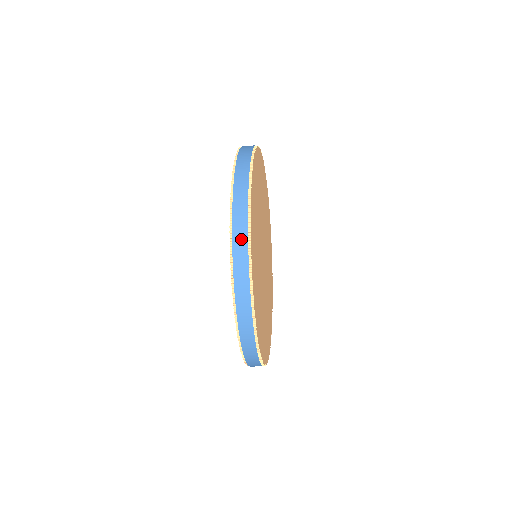
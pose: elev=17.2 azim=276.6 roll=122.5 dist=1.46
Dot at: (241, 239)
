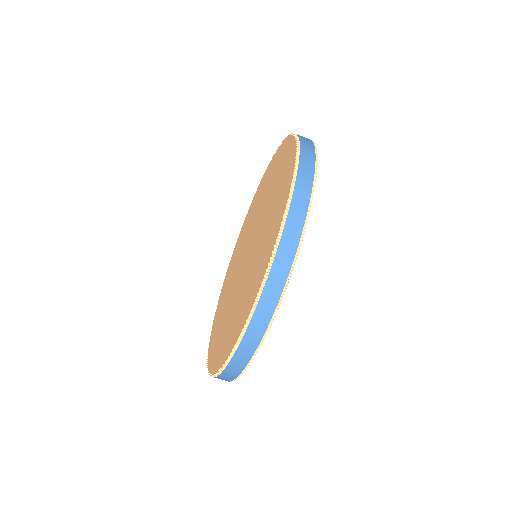
Dot at: (308, 167)
